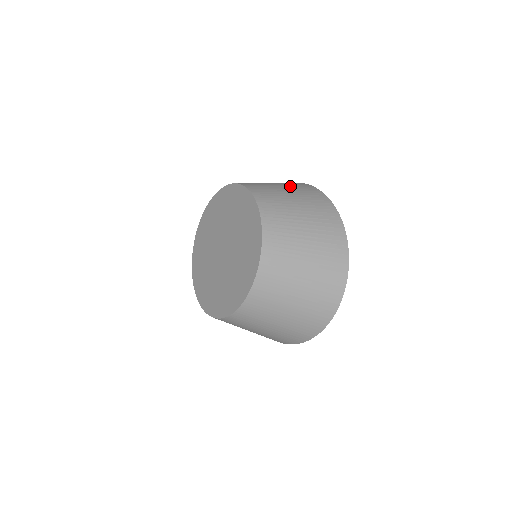
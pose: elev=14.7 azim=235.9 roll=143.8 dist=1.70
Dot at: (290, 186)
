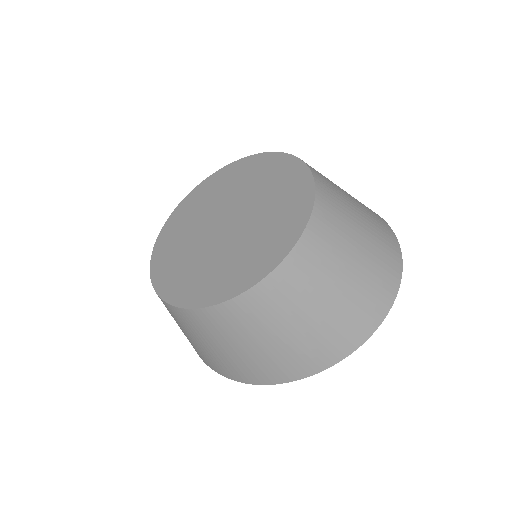
Dot at: occluded
